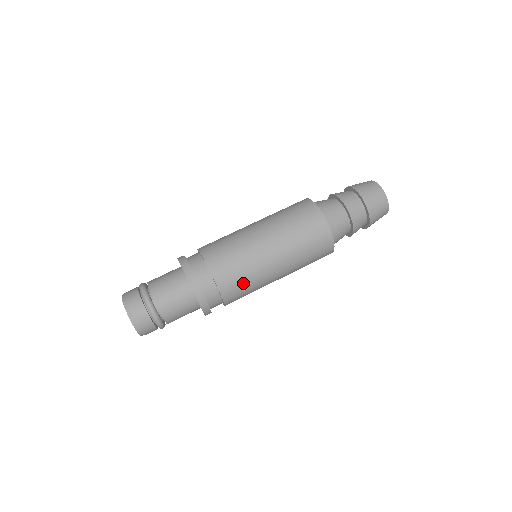
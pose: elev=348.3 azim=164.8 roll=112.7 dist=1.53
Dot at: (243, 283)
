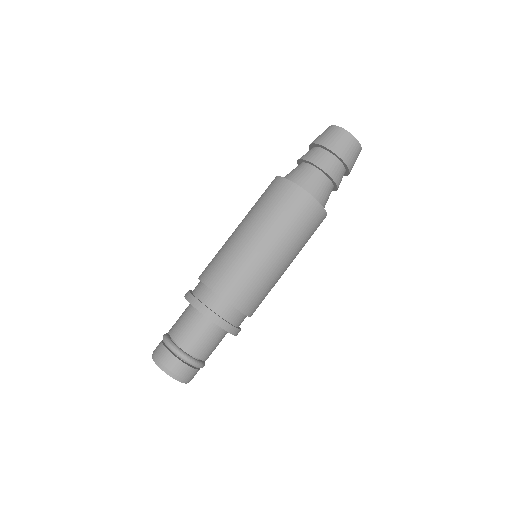
Dot at: occluded
